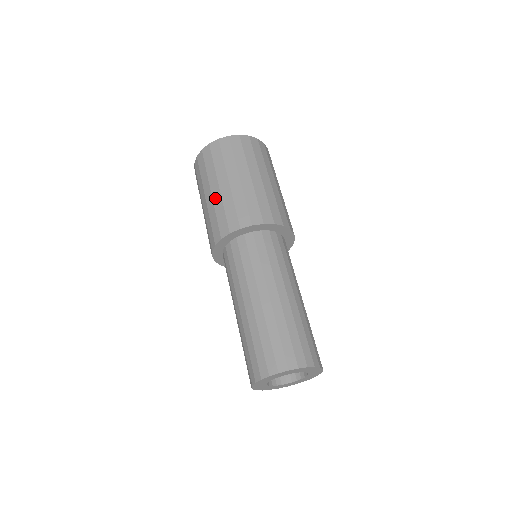
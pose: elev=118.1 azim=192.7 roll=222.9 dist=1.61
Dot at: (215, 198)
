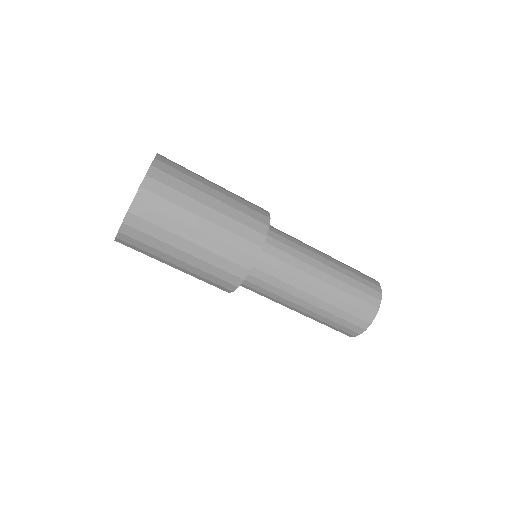
Dot at: (205, 244)
